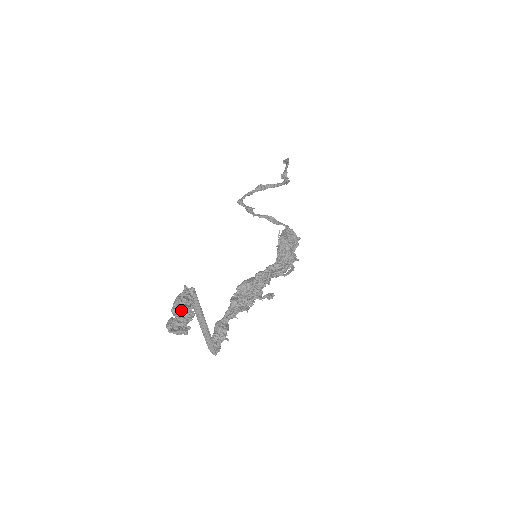
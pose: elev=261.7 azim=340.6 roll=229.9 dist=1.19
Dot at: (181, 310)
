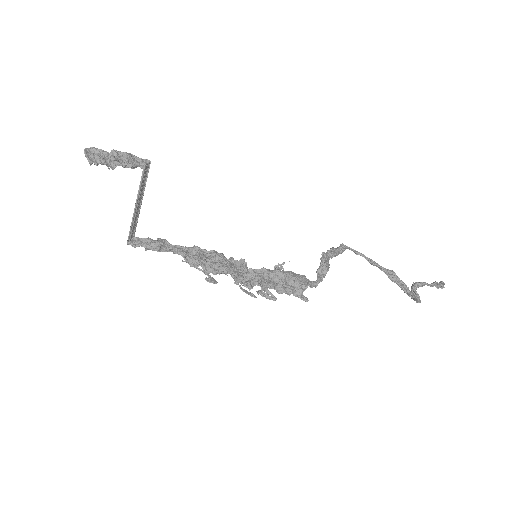
Dot at: (113, 154)
